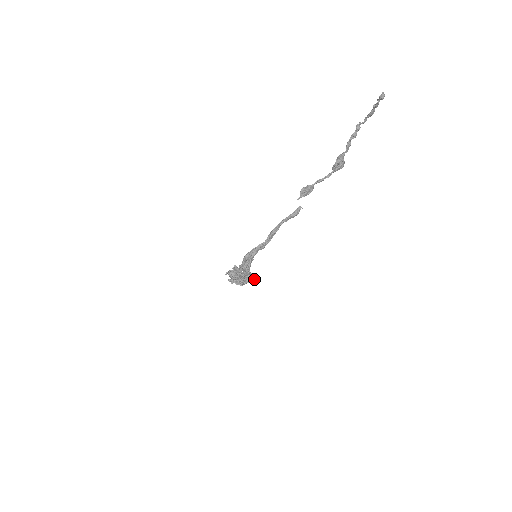
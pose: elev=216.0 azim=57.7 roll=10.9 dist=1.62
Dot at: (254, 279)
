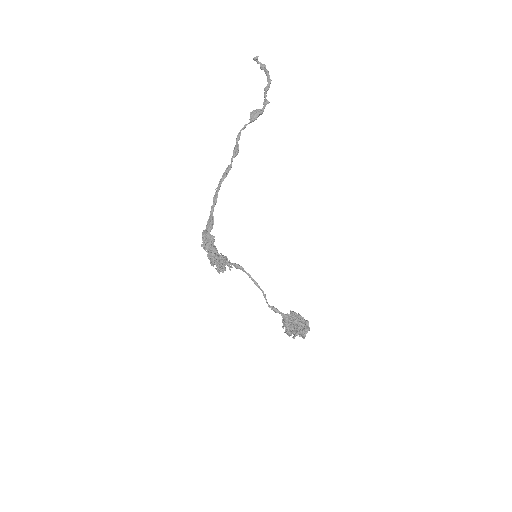
Dot at: (220, 257)
